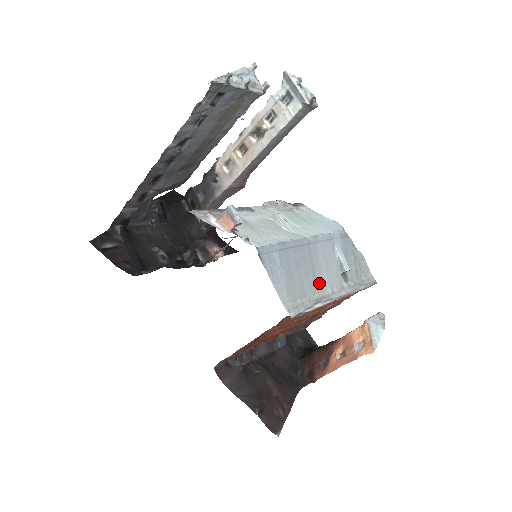
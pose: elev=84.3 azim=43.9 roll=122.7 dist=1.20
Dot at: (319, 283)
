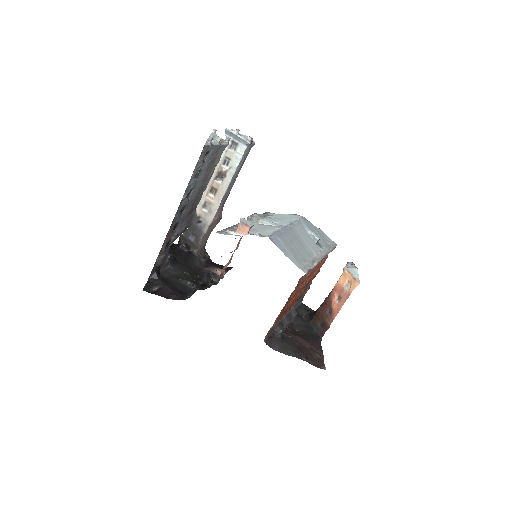
Dot at: (308, 251)
